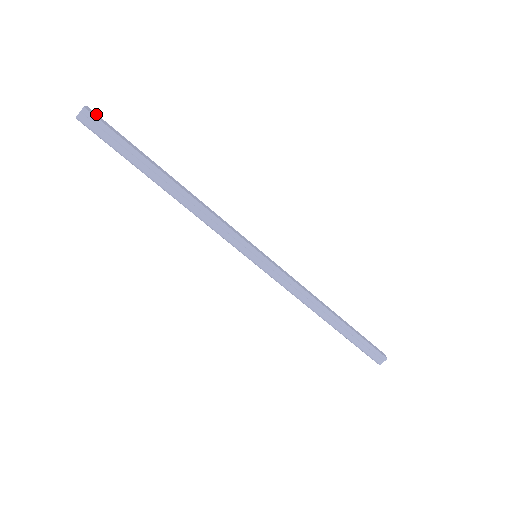
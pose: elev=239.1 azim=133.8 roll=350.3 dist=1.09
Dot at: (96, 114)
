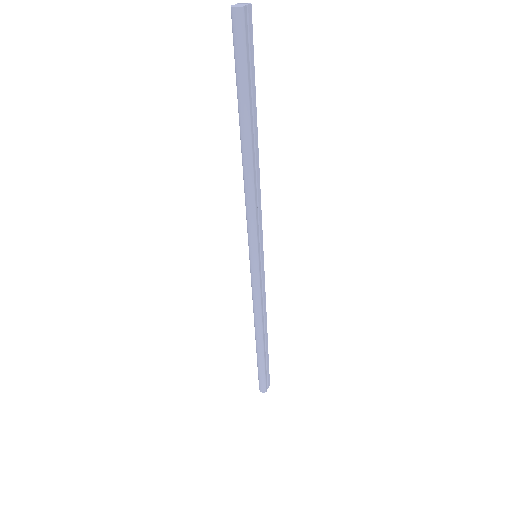
Dot at: occluded
